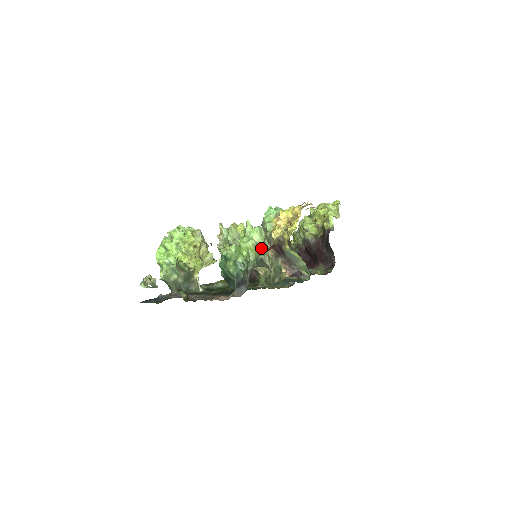
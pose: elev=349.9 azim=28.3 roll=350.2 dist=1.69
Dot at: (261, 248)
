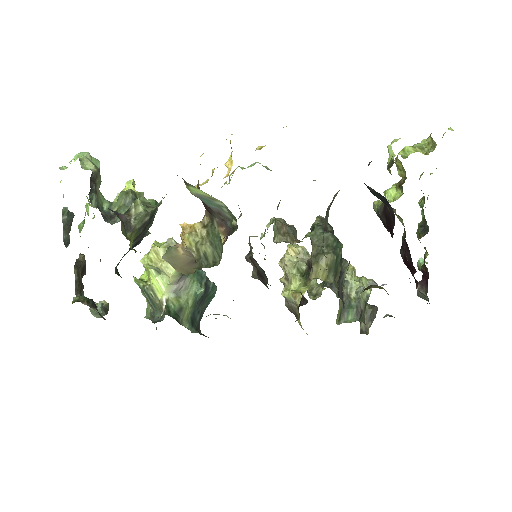
Dot at: occluded
